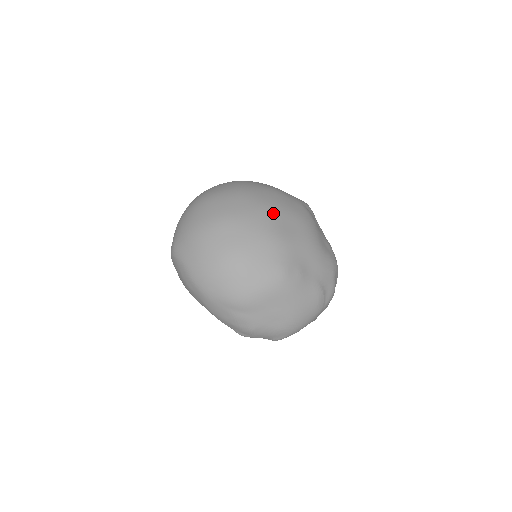
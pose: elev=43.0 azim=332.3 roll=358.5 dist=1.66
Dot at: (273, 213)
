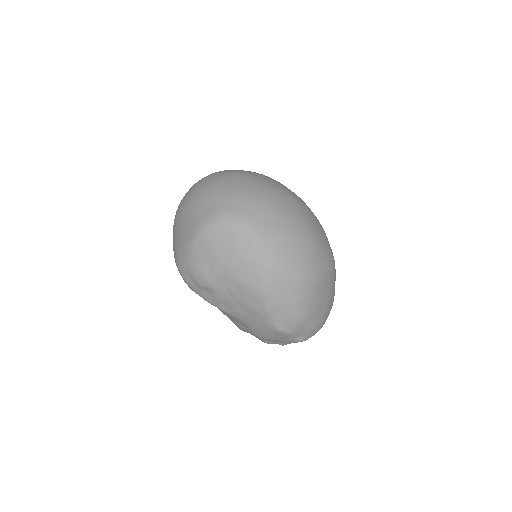
Dot at: occluded
